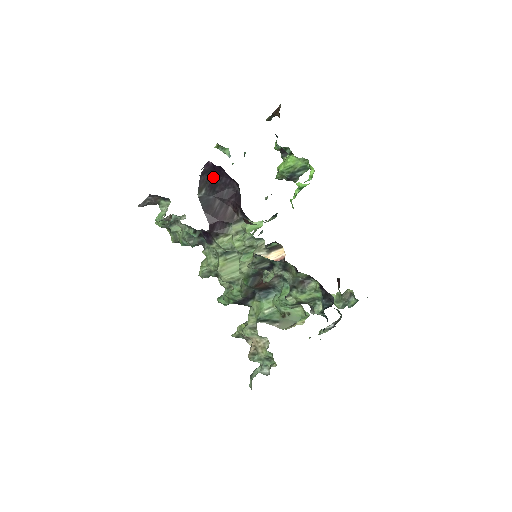
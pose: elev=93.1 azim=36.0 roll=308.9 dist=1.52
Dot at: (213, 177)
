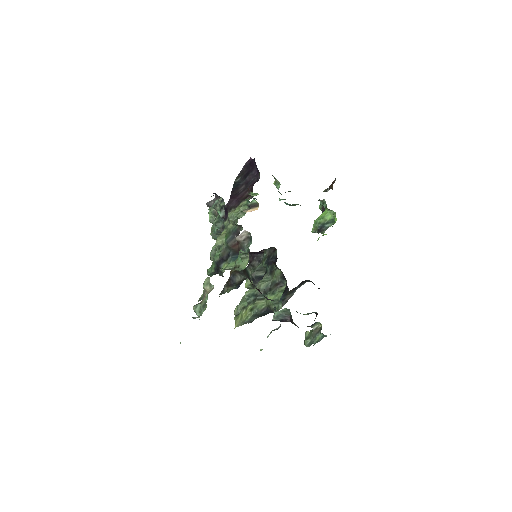
Dot at: (249, 170)
